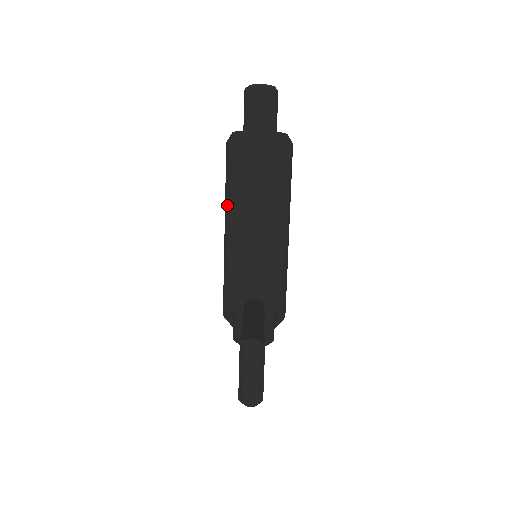
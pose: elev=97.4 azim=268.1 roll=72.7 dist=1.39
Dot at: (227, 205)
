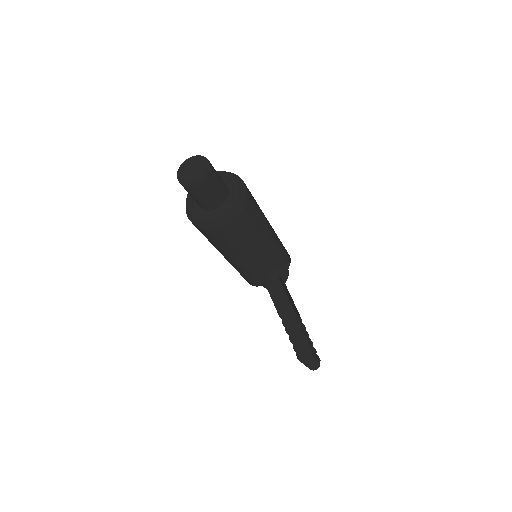
Dot at: (218, 250)
